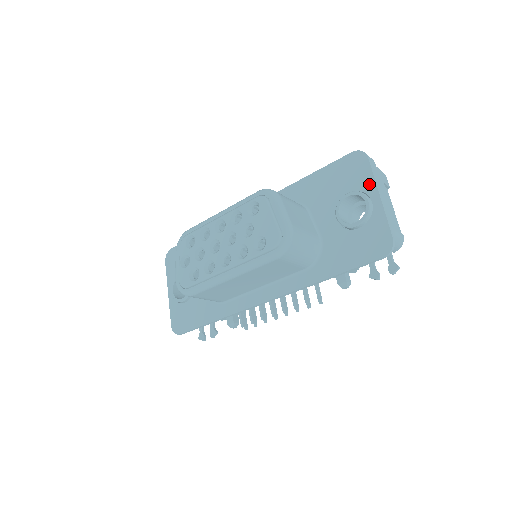
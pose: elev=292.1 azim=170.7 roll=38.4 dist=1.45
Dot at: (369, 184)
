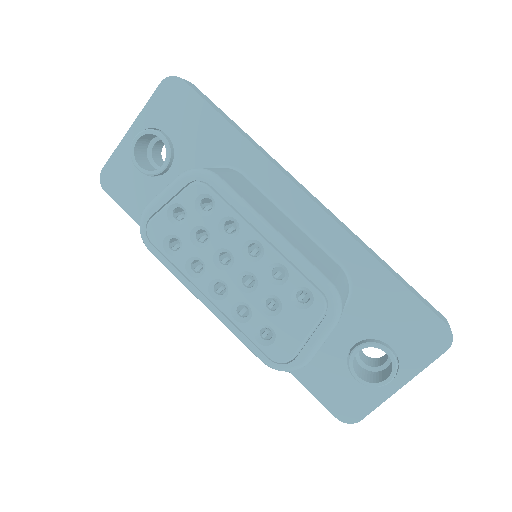
Dot at: (412, 368)
